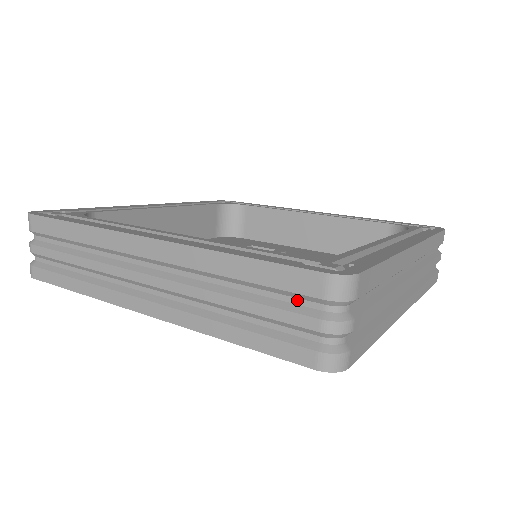
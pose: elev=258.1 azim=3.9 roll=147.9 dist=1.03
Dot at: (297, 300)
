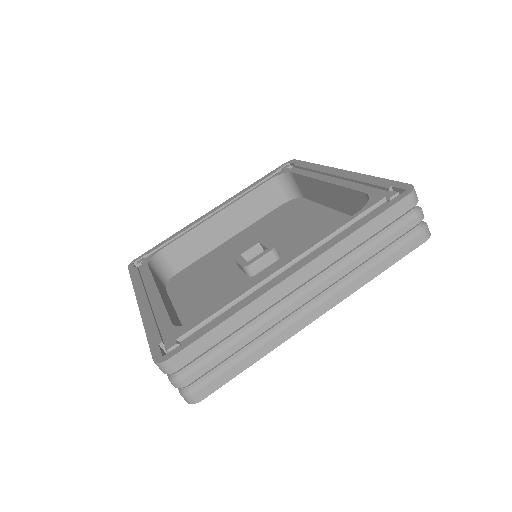
Dot at: (399, 220)
